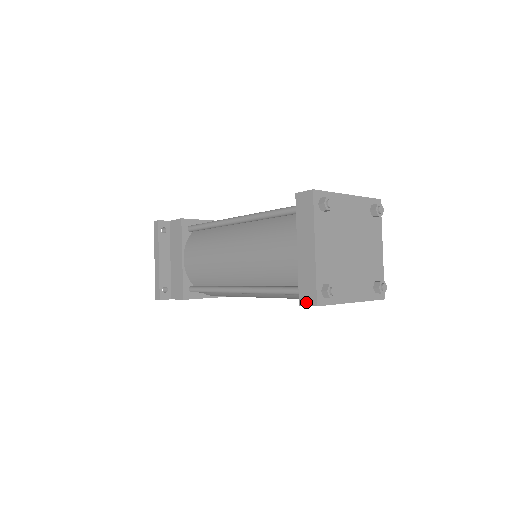
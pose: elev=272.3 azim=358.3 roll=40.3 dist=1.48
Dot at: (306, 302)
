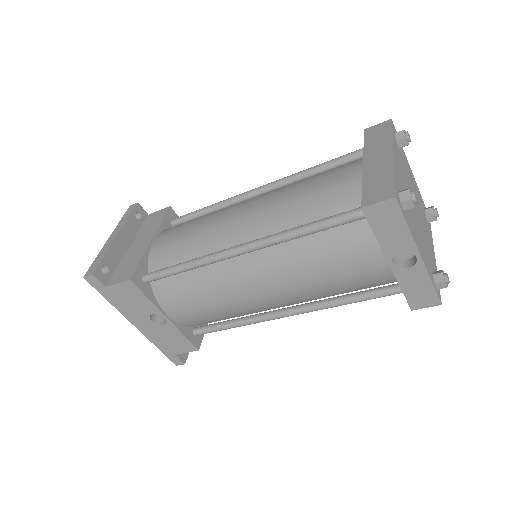
Dot at: (375, 200)
